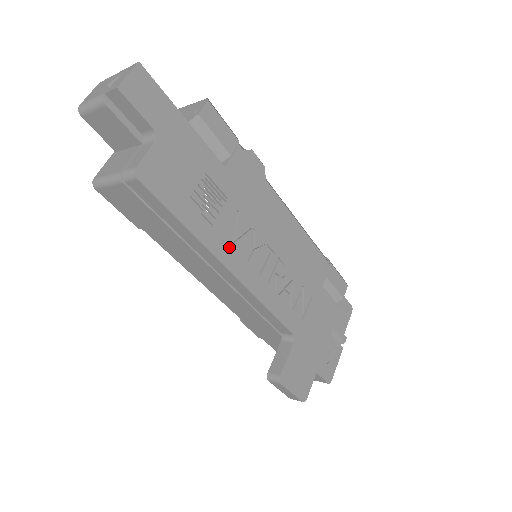
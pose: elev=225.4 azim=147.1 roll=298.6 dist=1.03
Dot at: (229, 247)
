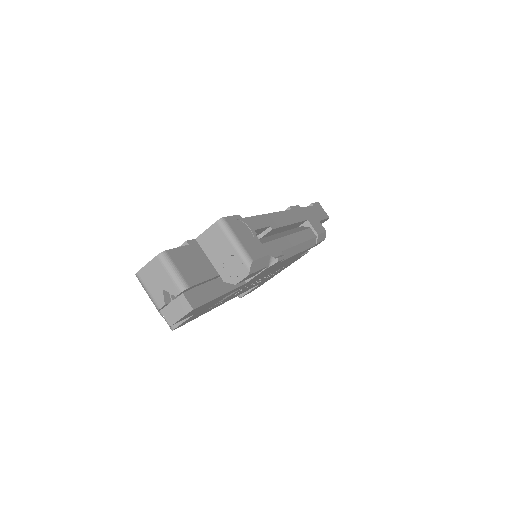
Dot at: occluded
